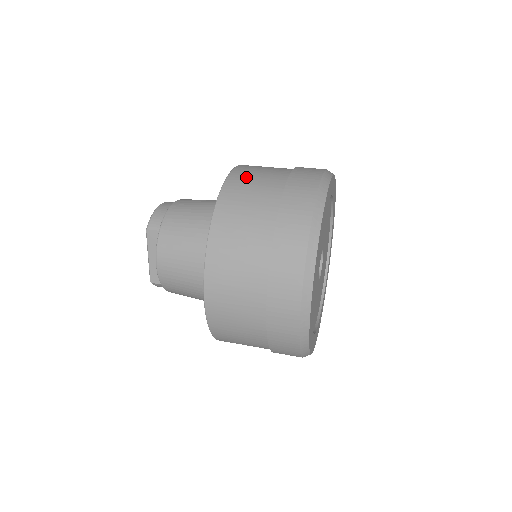
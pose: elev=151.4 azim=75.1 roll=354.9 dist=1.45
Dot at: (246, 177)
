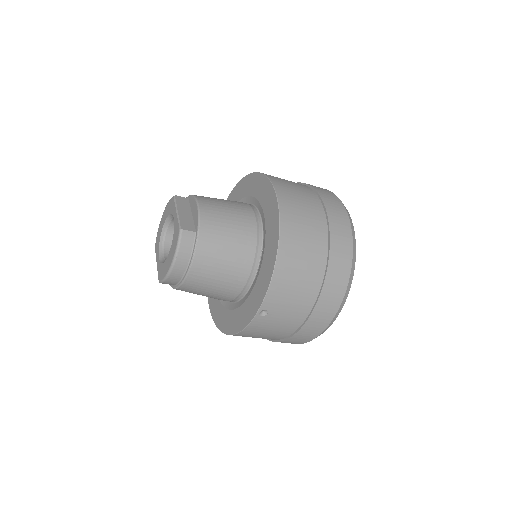
Dot at: occluded
